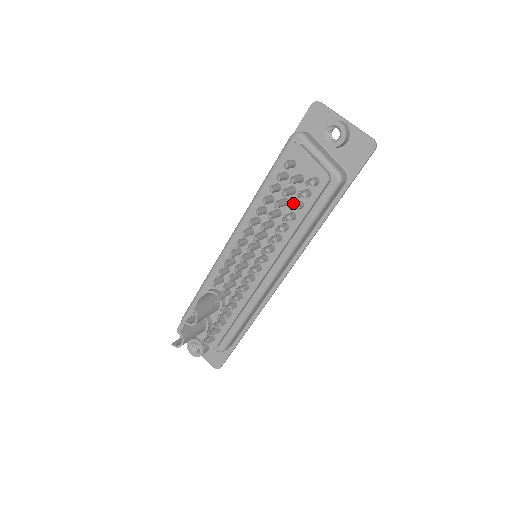
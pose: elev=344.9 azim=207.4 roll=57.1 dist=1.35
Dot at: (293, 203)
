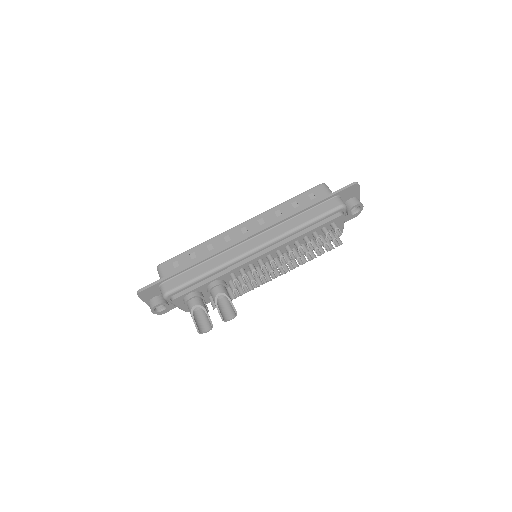
Dot at: occluded
